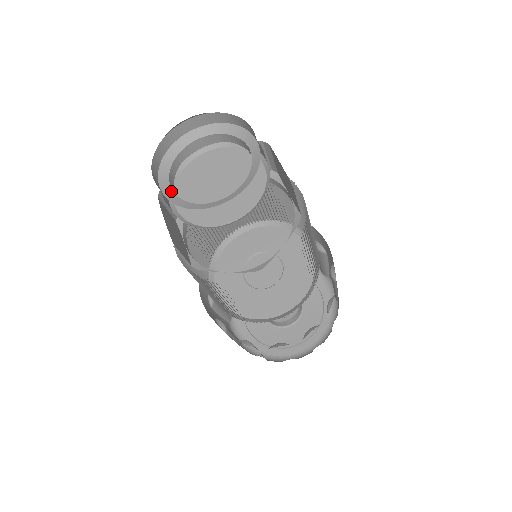
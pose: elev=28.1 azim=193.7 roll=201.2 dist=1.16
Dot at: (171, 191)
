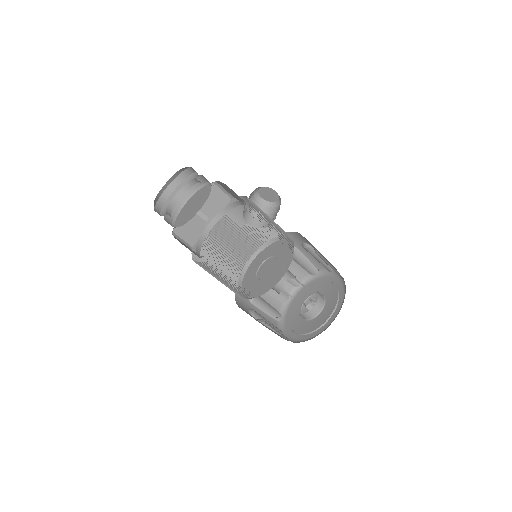
Dot at: (168, 205)
